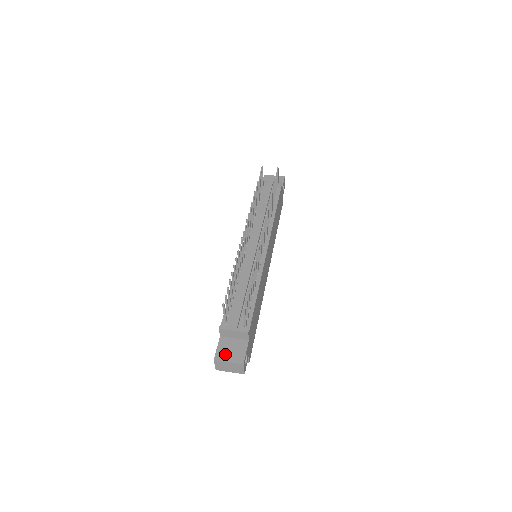
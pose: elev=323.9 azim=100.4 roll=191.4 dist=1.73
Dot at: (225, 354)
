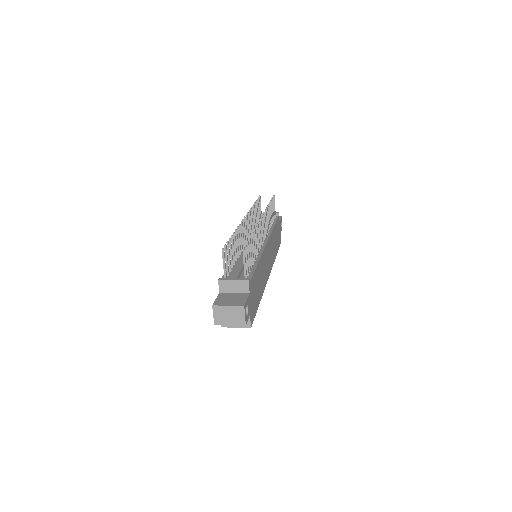
Dot at: (224, 301)
